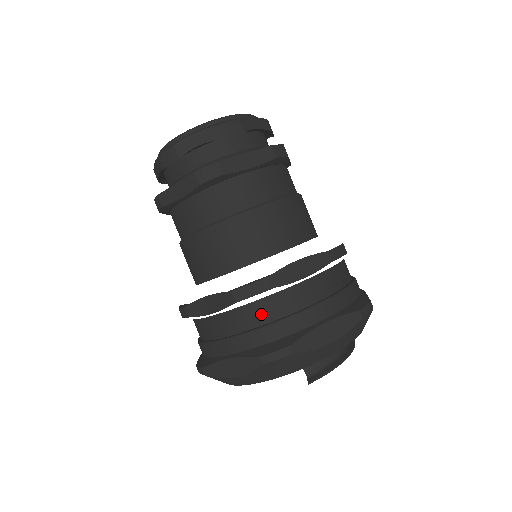
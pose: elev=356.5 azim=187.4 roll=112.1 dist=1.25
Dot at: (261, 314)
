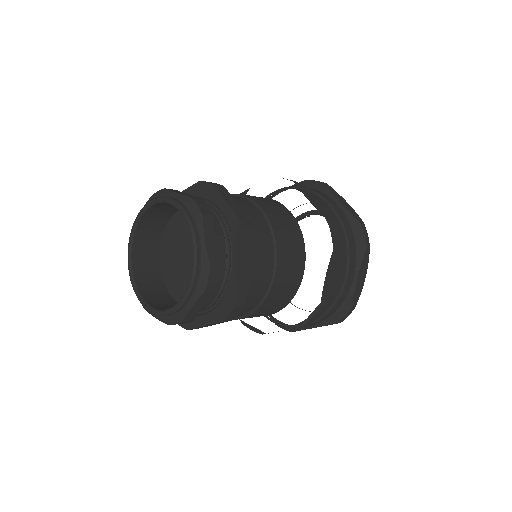
Dot at: occluded
